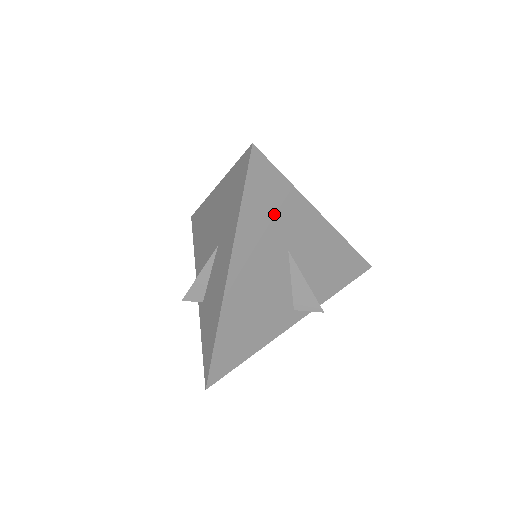
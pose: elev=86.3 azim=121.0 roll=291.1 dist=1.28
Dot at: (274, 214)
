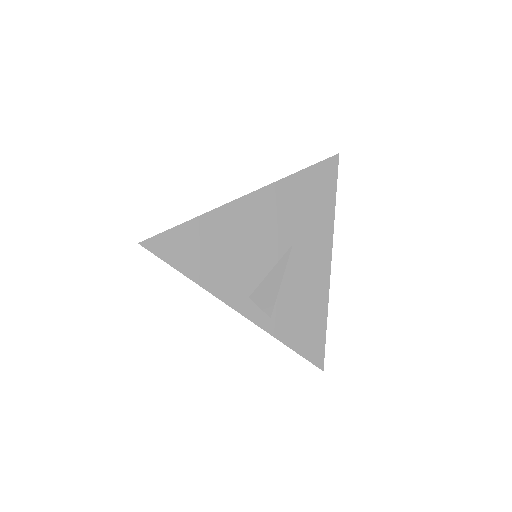
Dot at: (310, 207)
